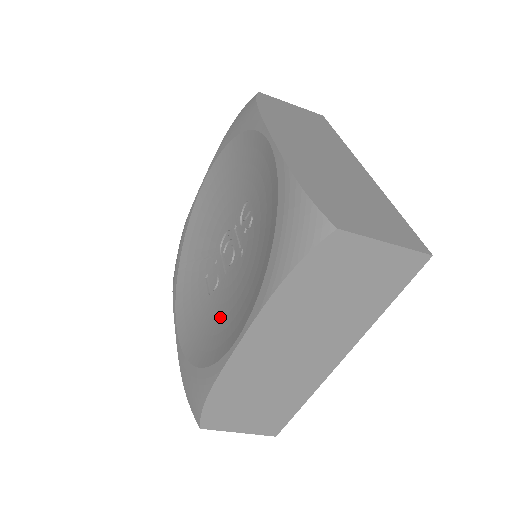
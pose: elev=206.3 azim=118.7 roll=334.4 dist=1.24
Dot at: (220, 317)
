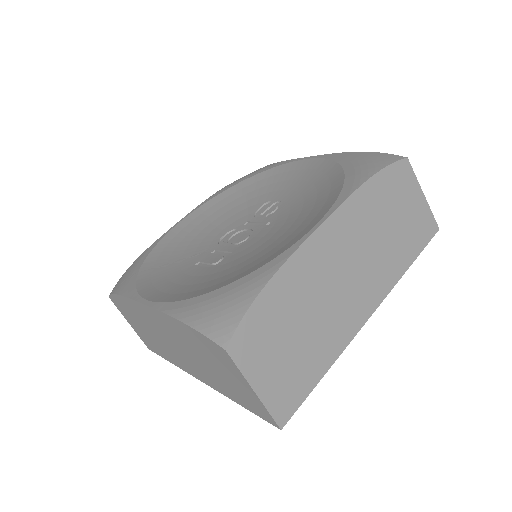
Dot at: (250, 257)
